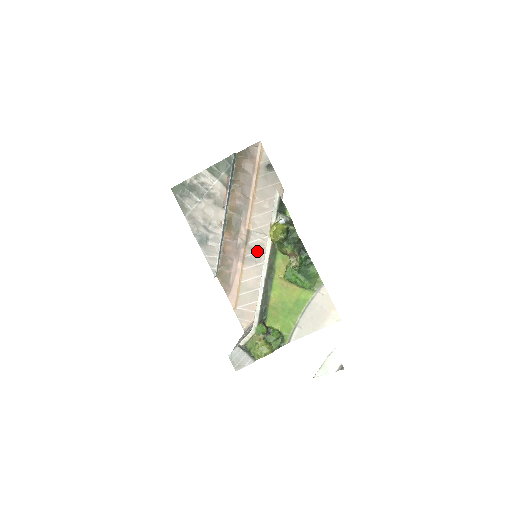
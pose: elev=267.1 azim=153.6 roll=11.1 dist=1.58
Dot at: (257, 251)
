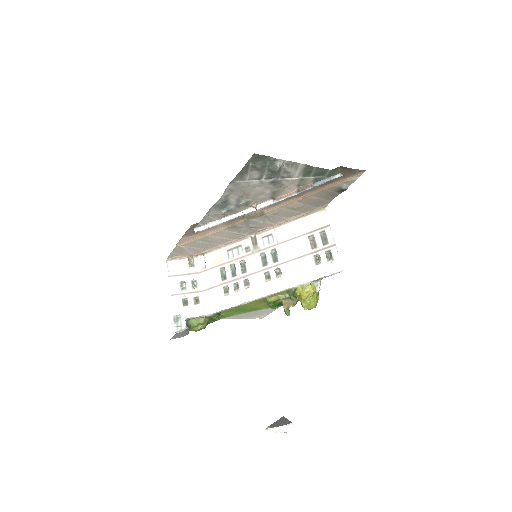
Dot at: (249, 227)
